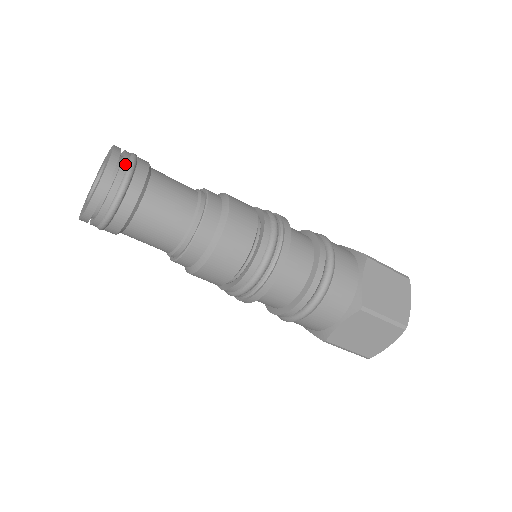
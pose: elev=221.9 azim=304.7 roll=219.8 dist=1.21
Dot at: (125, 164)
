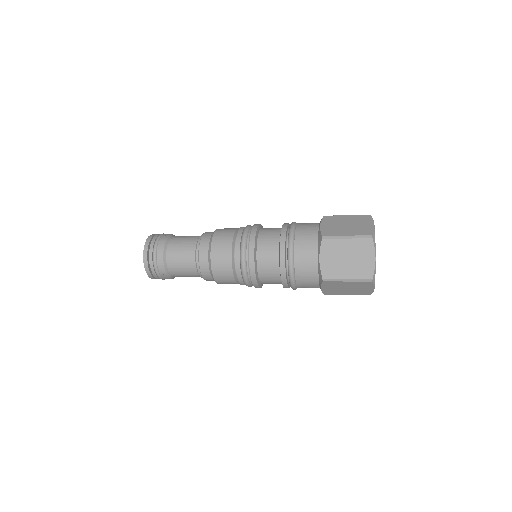
Dot at: (151, 253)
